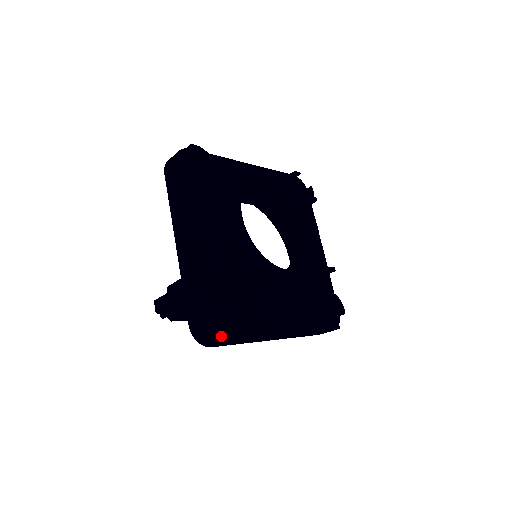
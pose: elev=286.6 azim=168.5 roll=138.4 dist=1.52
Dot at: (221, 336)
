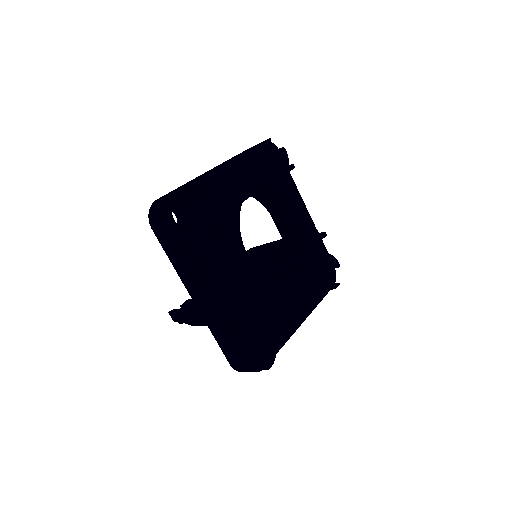
Dot at: (260, 365)
